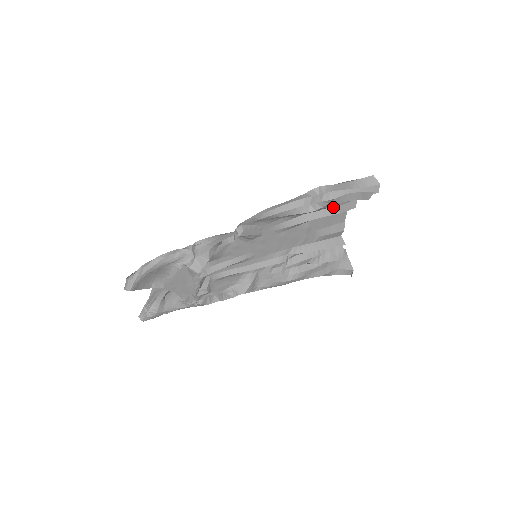
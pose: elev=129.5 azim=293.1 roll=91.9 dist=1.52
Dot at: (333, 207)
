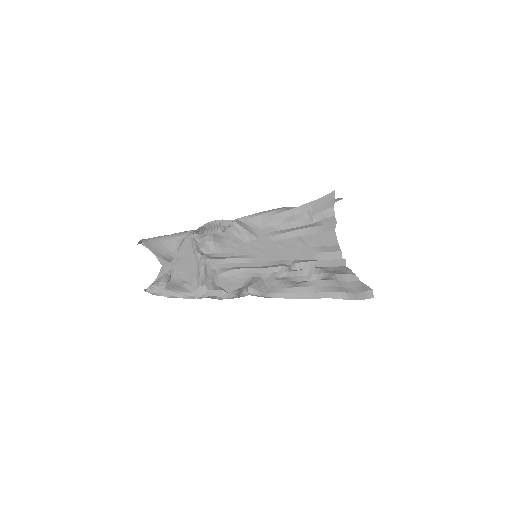
Dot at: (316, 223)
